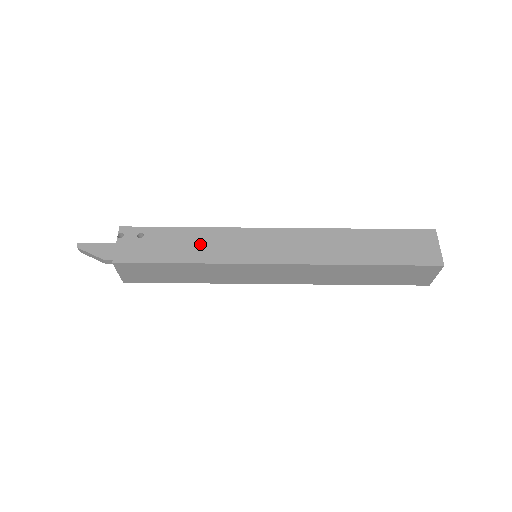
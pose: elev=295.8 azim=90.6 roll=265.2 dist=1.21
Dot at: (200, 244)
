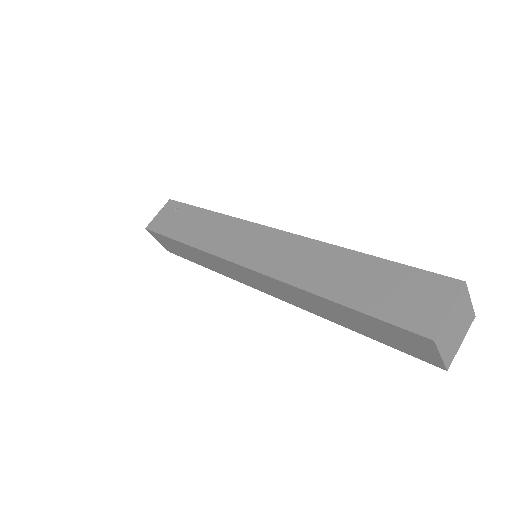
Dot at: (204, 228)
